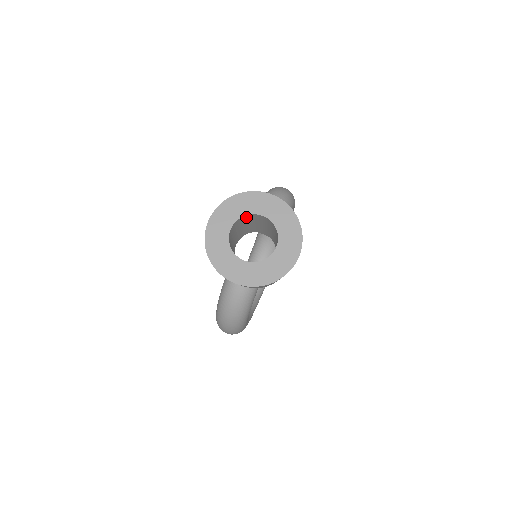
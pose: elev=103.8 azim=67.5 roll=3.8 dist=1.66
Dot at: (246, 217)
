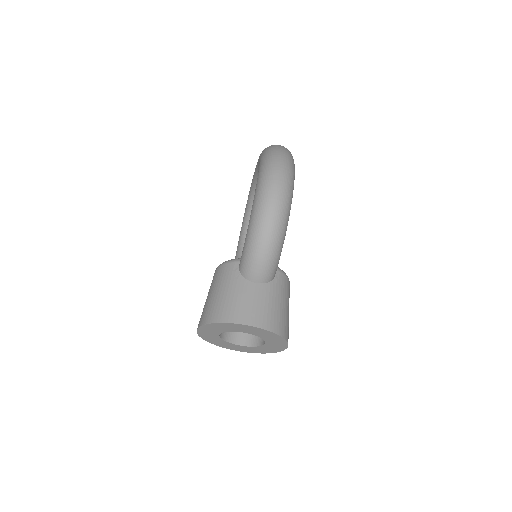
Dot at: occluded
